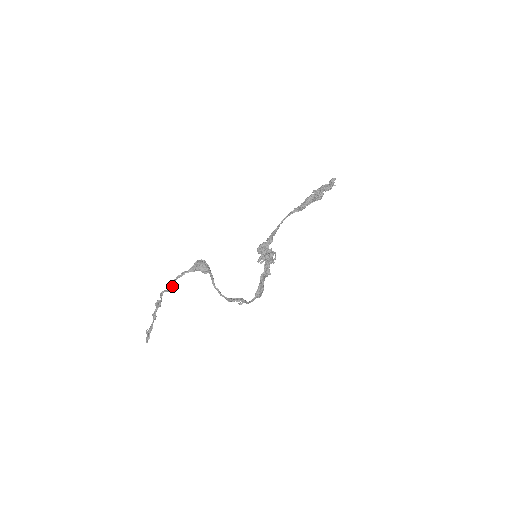
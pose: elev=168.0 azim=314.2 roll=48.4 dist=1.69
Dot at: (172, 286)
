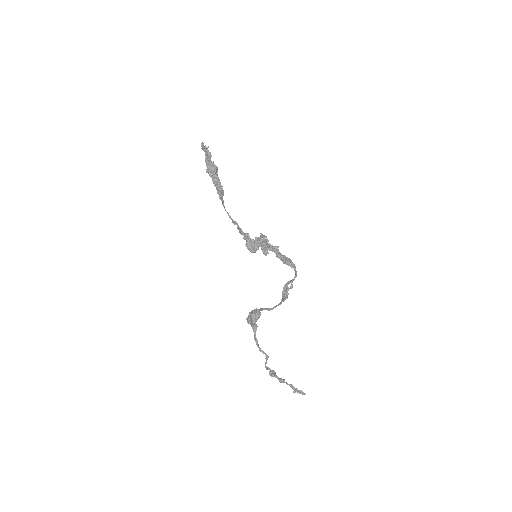
Dot at: (265, 354)
